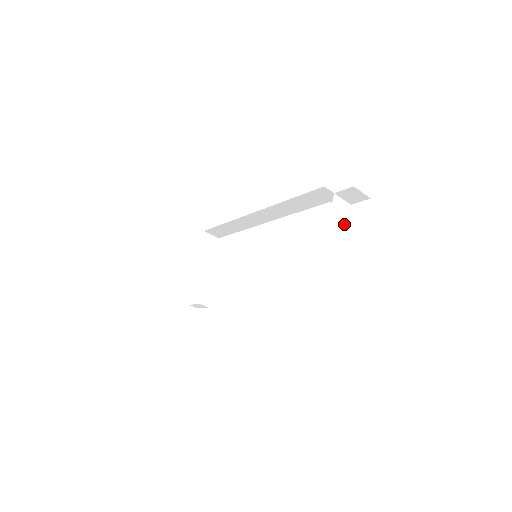
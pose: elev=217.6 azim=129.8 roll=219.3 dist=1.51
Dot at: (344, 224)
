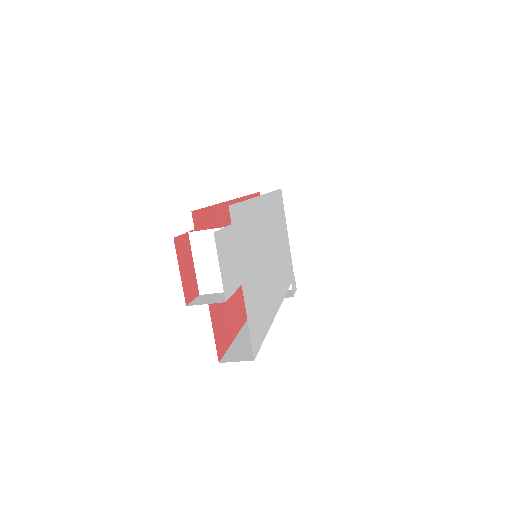
Dot at: occluded
